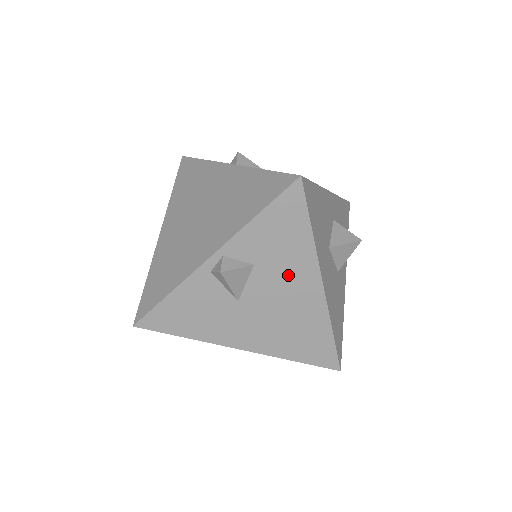
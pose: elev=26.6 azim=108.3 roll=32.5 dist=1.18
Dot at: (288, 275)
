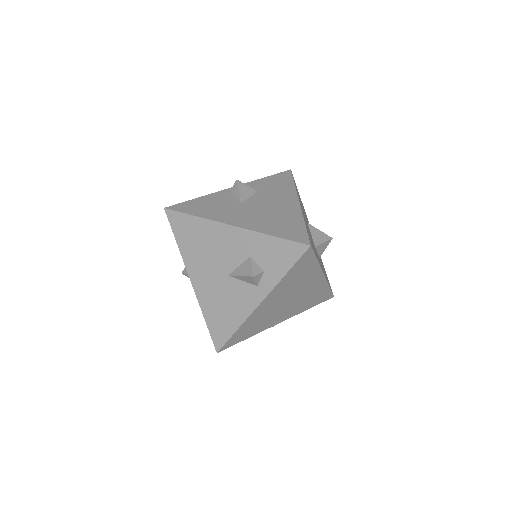
Dot at: (277, 197)
